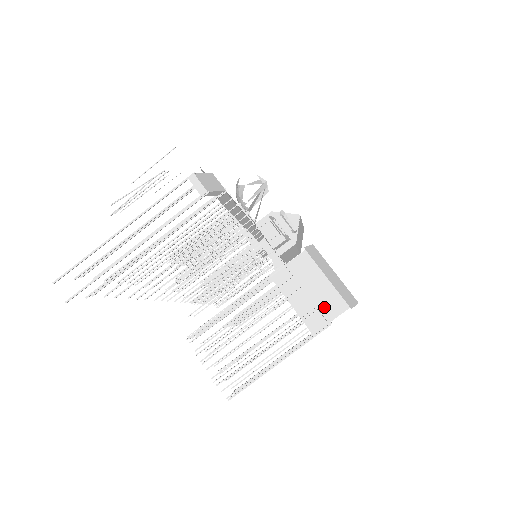
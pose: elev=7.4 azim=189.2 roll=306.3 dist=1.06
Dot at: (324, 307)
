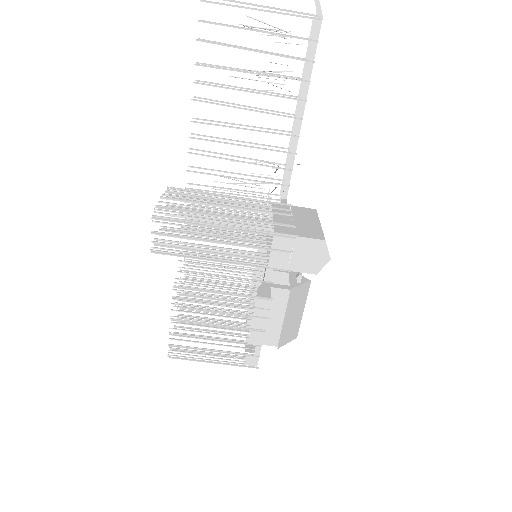
Dot at: (301, 229)
